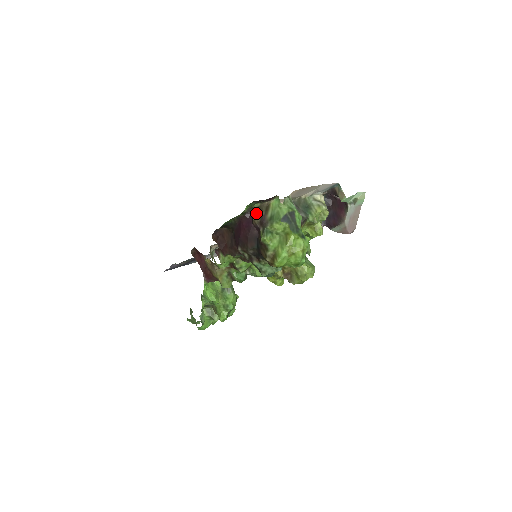
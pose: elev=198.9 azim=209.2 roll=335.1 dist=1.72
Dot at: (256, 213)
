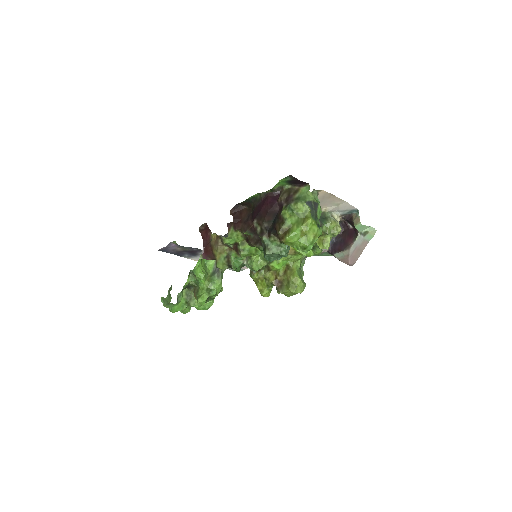
Dot at: (285, 192)
